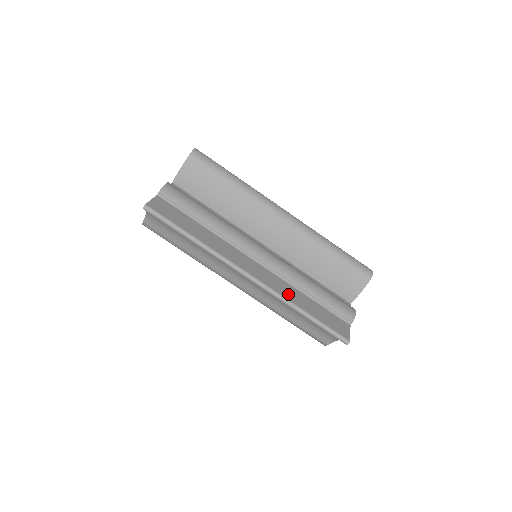
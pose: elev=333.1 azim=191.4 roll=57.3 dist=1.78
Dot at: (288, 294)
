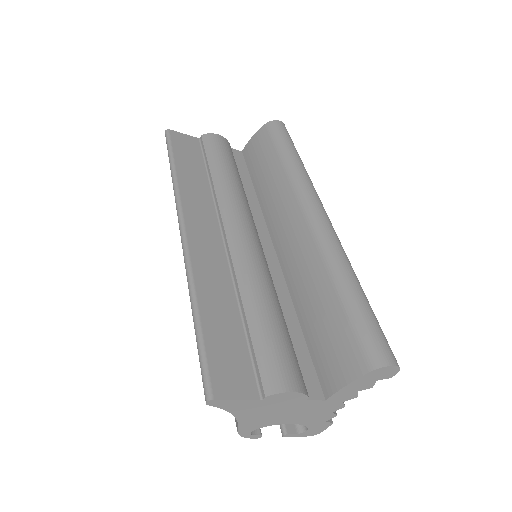
Dot at: (207, 280)
